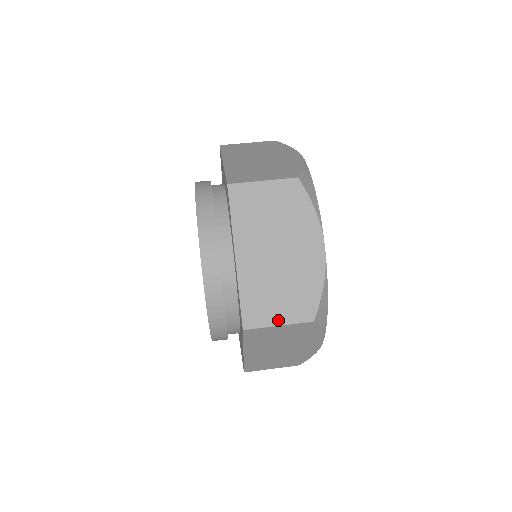
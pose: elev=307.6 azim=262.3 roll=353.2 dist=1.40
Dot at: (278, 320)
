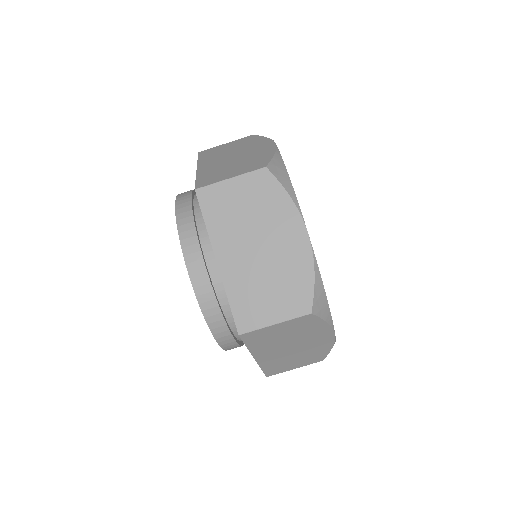
Dot at: (294, 368)
